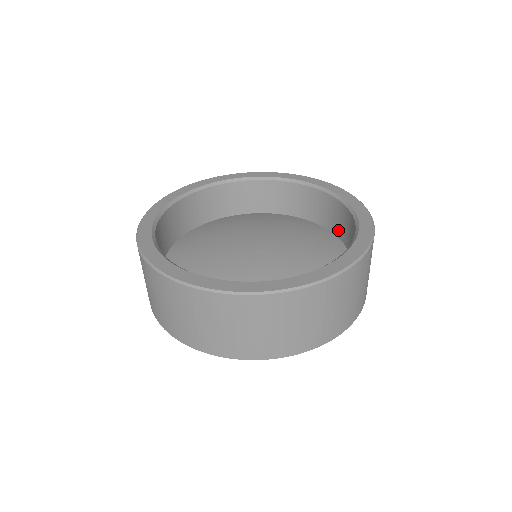
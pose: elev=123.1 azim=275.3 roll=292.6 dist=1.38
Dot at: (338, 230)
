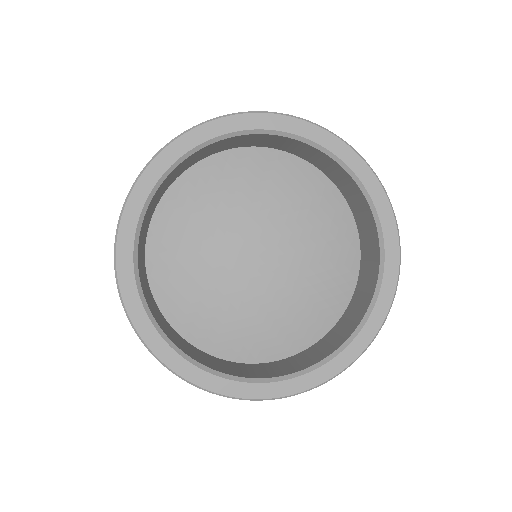
Dot at: (312, 161)
